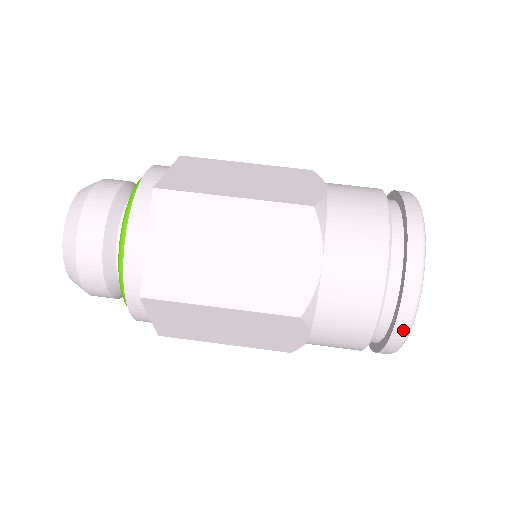
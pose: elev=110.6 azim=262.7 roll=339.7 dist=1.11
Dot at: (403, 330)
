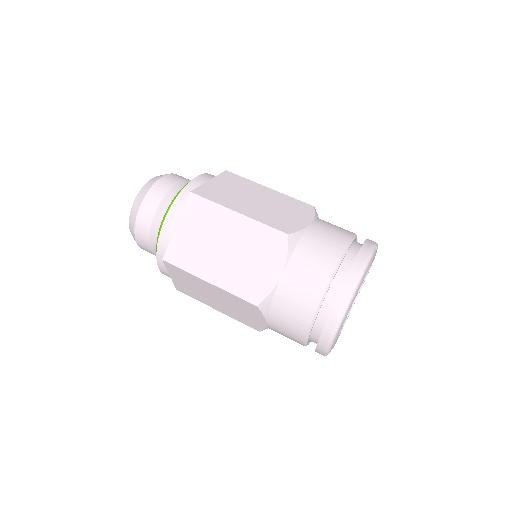
Dot at: (354, 277)
